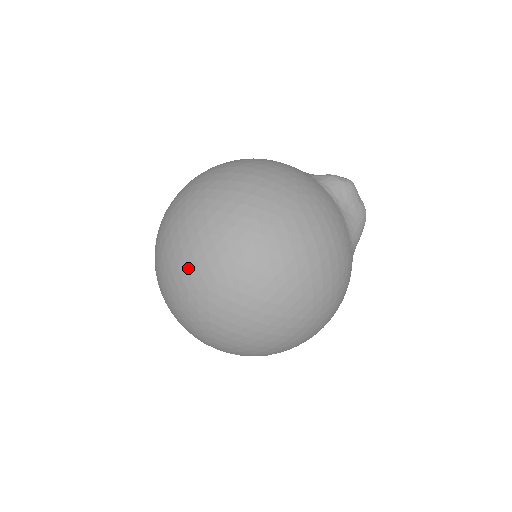
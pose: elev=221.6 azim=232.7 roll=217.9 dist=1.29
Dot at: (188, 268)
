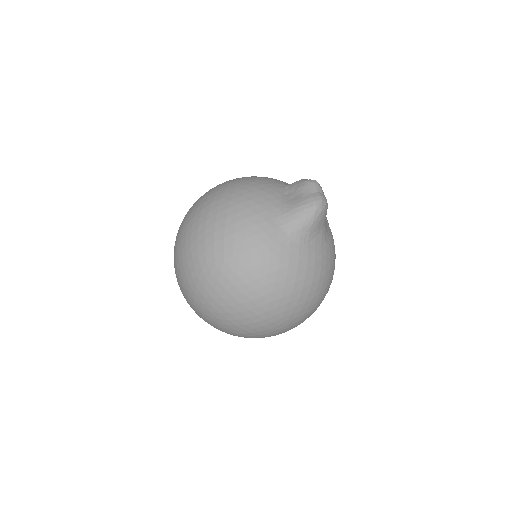
Dot at: occluded
